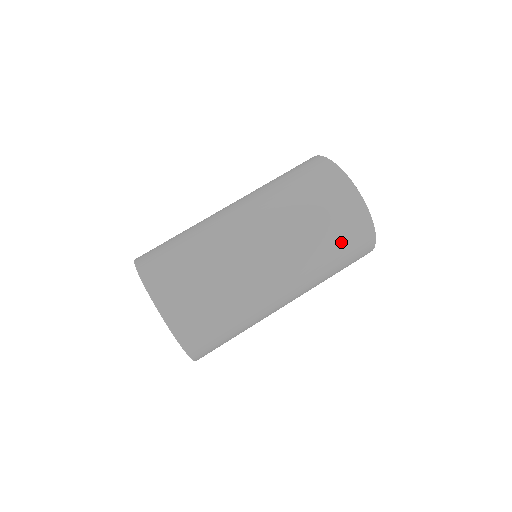
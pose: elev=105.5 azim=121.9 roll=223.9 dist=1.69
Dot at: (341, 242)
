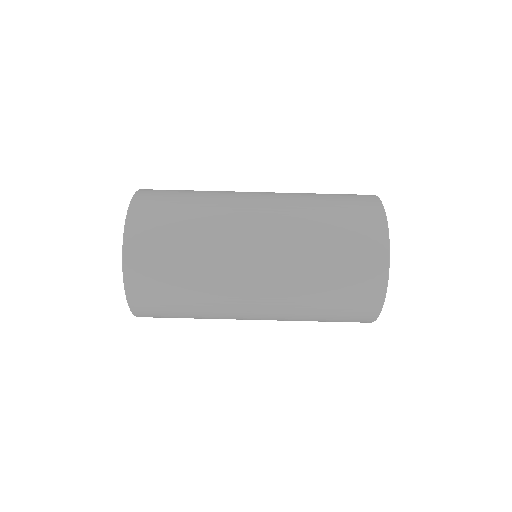
Dot at: (331, 321)
